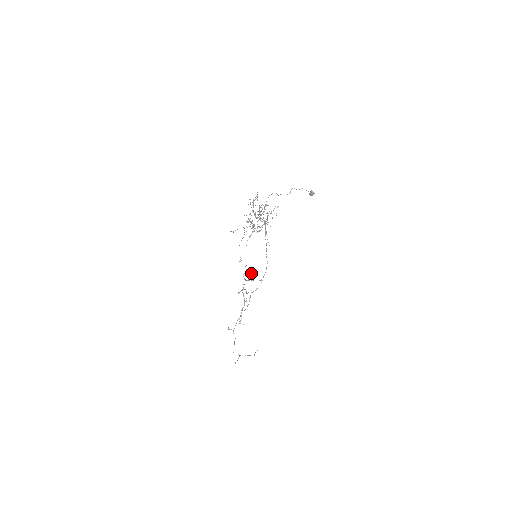
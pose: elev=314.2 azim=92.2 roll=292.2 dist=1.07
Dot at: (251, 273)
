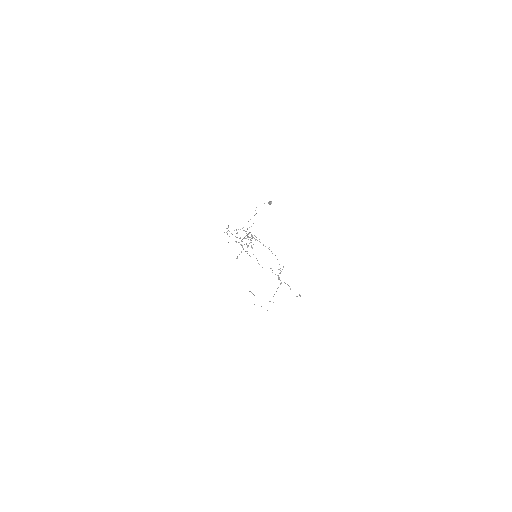
Dot at: occluded
